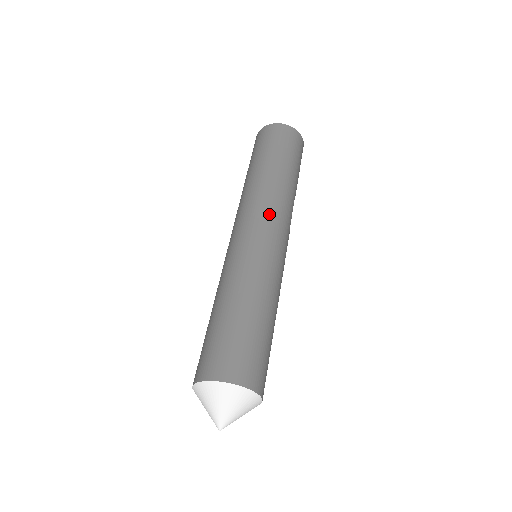
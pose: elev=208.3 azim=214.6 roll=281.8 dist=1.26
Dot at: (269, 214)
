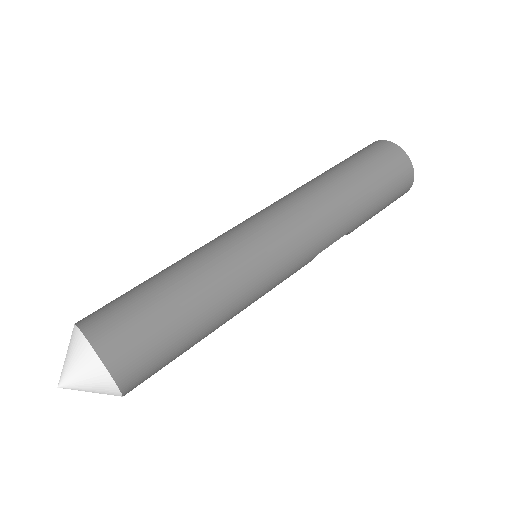
Dot at: (301, 226)
